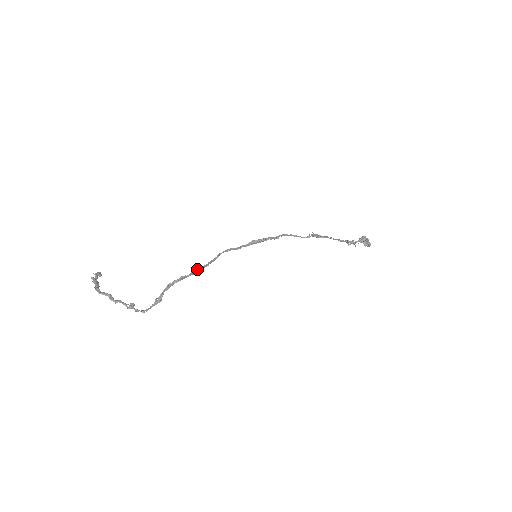
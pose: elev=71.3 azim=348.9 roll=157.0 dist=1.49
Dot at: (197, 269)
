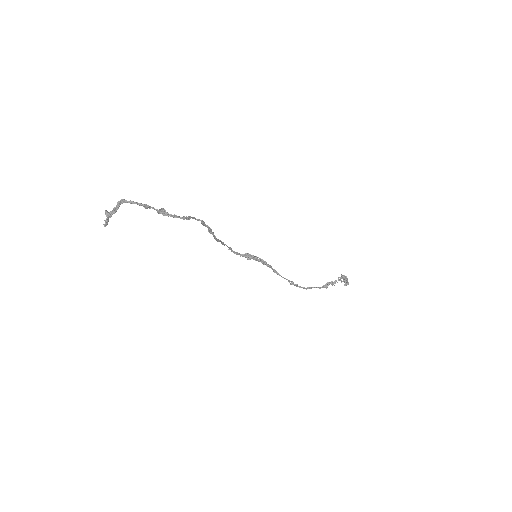
Dot at: occluded
